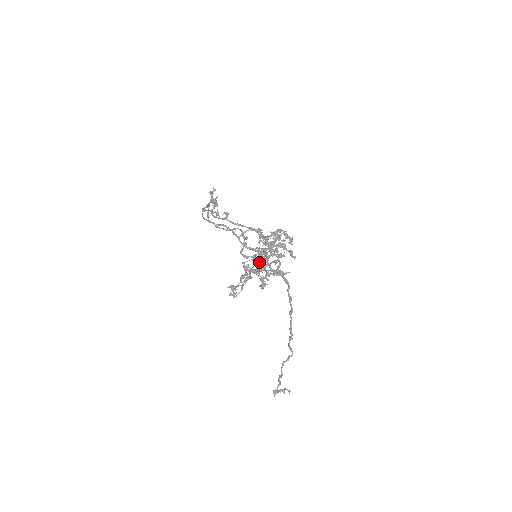
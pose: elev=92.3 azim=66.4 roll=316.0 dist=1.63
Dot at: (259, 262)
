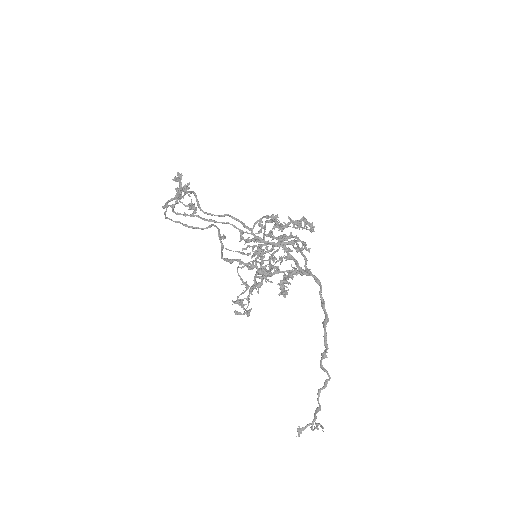
Dot at: (253, 265)
